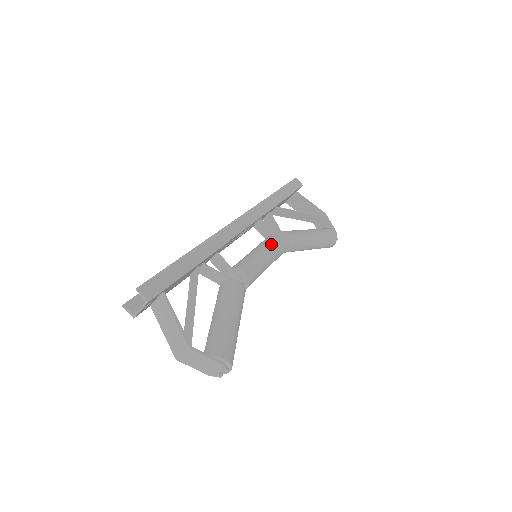
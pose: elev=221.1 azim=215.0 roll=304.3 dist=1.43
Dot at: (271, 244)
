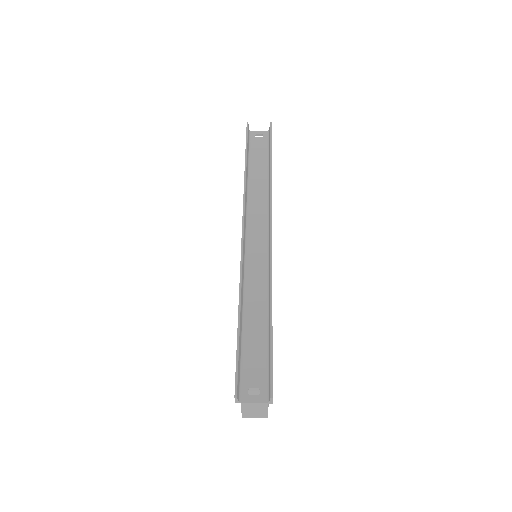
Dot at: occluded
